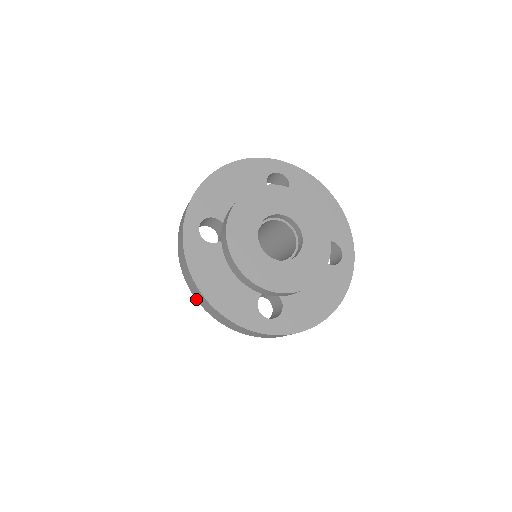
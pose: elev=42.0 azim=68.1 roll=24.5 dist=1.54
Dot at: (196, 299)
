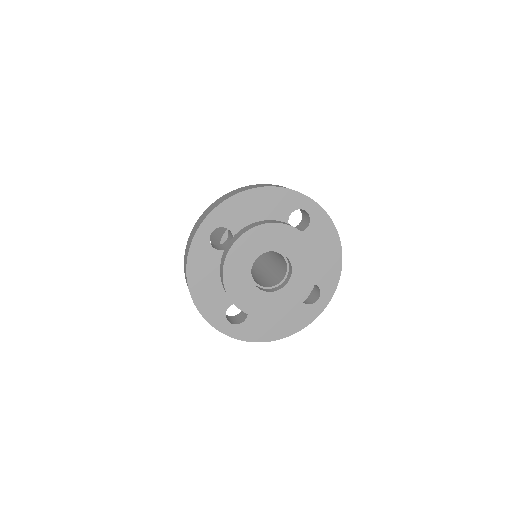
Dot at: occluded
